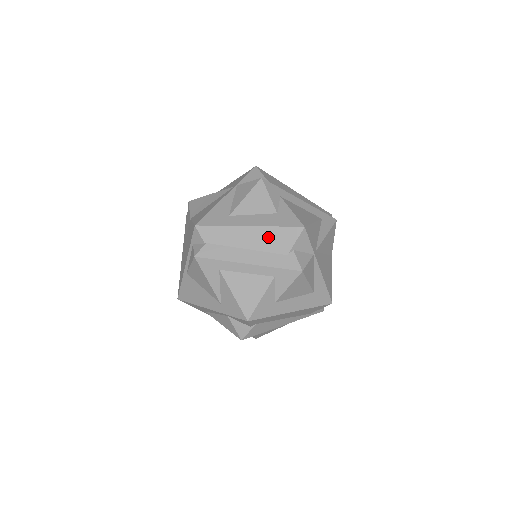
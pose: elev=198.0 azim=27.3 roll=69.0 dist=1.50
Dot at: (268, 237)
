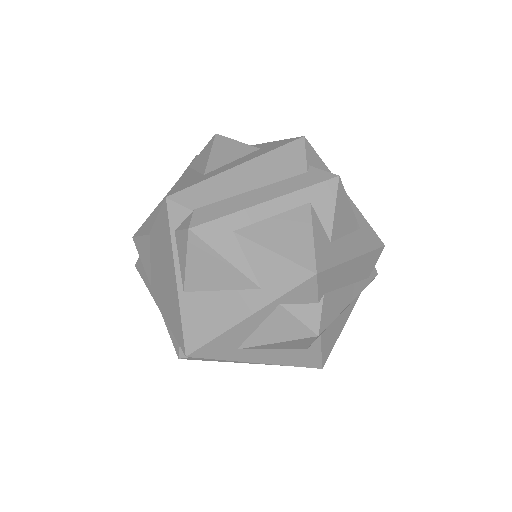
Dot at: (270, 165)
